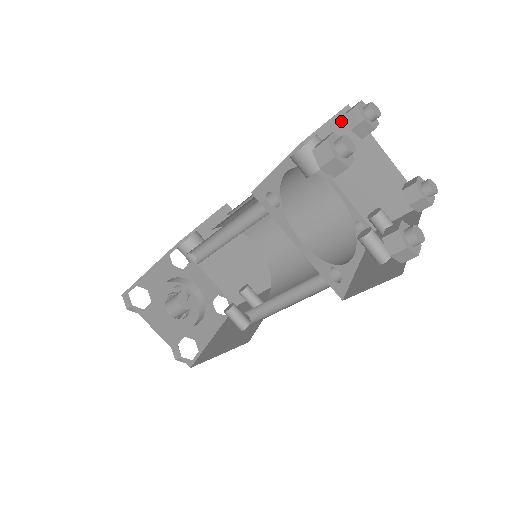
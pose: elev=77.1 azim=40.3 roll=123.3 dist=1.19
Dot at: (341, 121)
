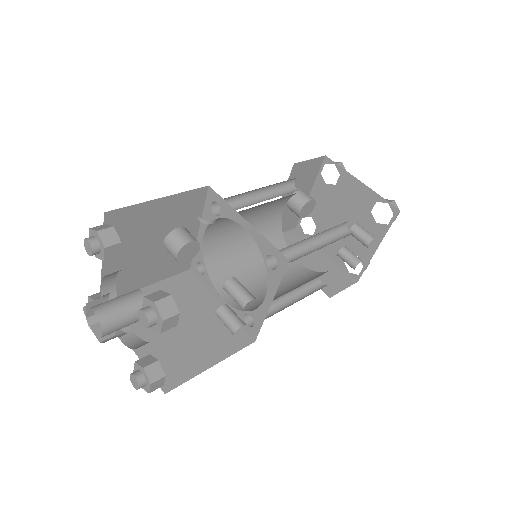
Dot at: (293, 234)
